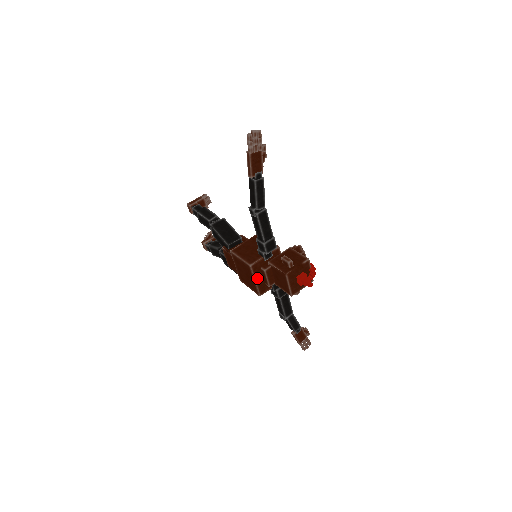
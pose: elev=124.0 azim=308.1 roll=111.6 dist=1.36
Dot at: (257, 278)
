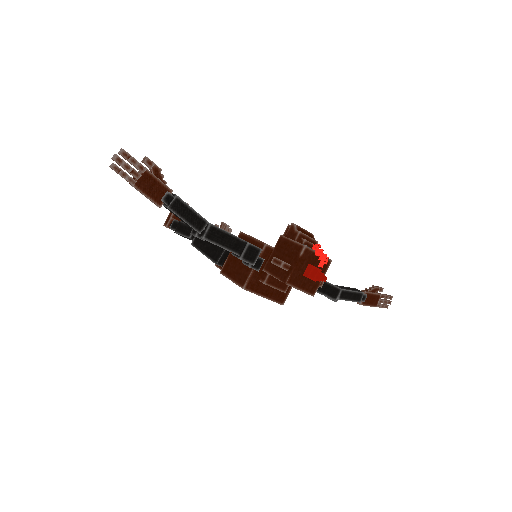
Dot at: (263, 293)
